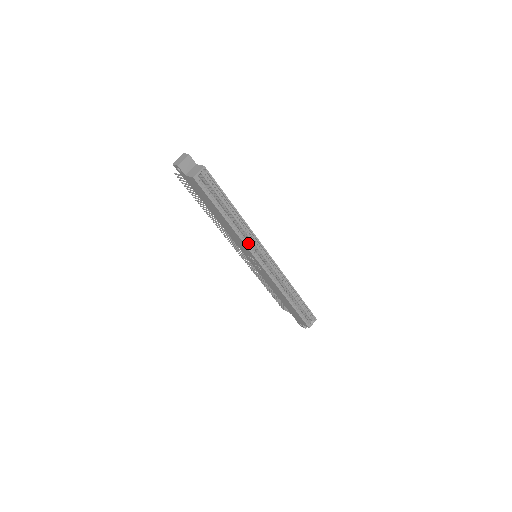
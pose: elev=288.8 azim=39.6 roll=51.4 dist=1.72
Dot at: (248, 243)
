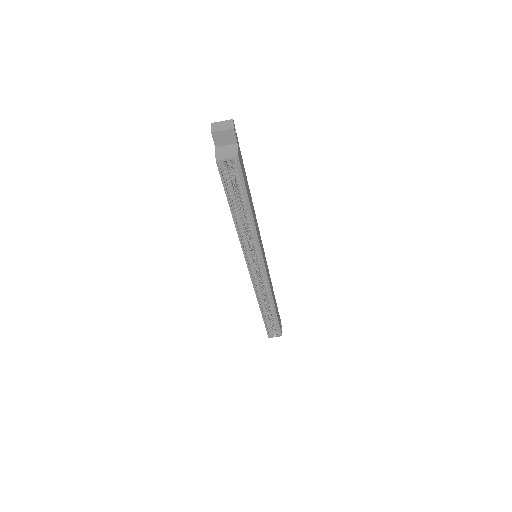
Dot at: (248, 248)
